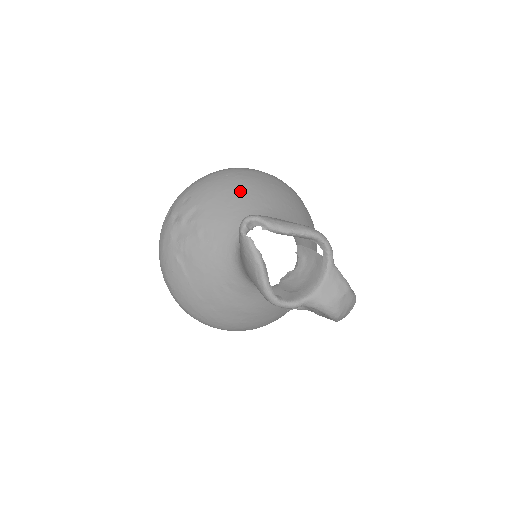
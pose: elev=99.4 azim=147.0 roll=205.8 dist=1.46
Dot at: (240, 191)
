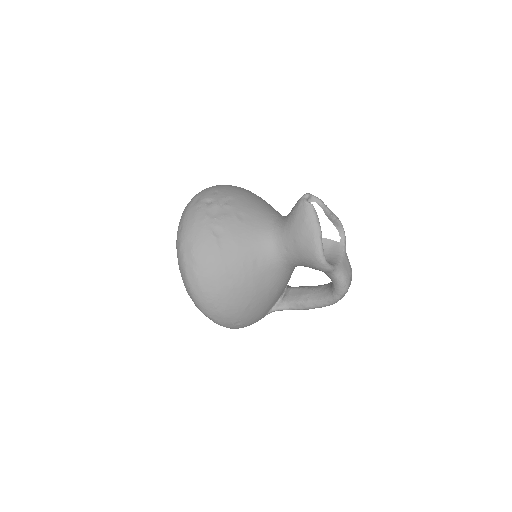
Dot at: (258, 197)
